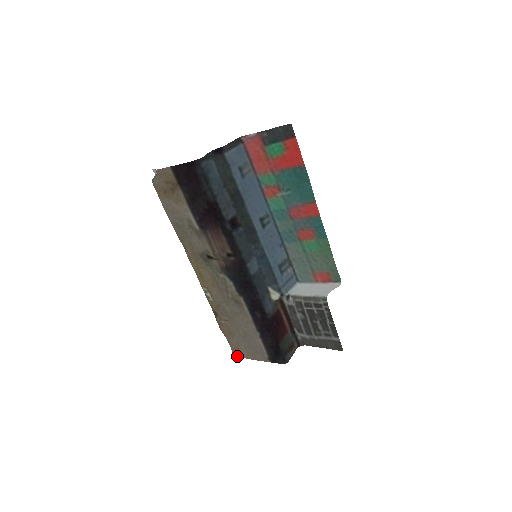
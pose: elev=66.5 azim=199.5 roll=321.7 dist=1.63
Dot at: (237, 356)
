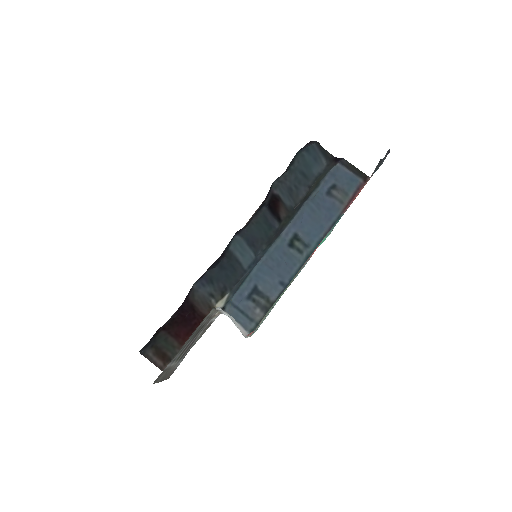
Dot at: occluded
